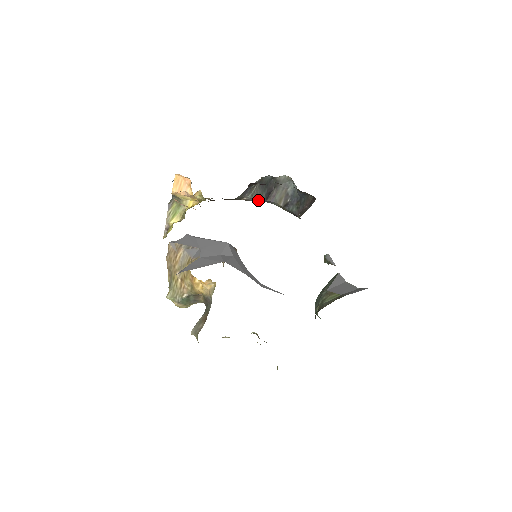
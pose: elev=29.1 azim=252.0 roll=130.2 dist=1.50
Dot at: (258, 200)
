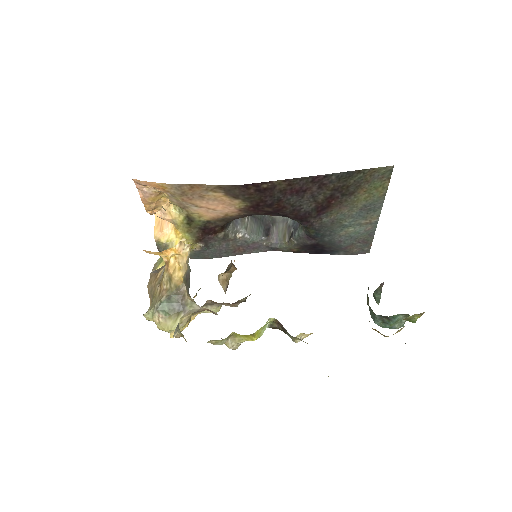
Dot at: (257, 238)
